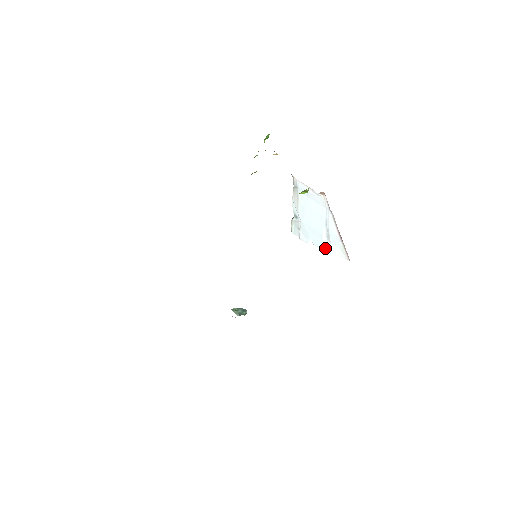
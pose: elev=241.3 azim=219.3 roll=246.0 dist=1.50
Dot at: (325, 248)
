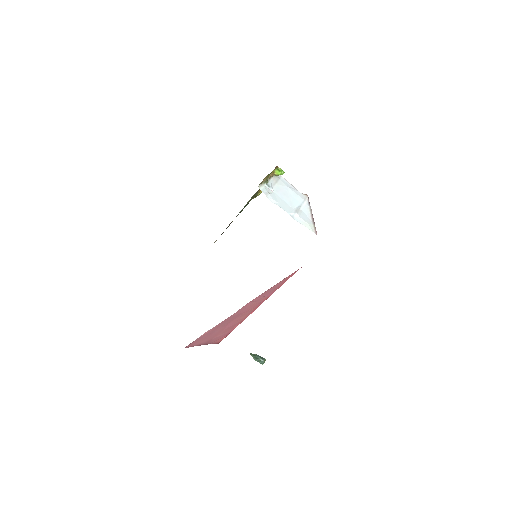
Dot at: (292, 215)
